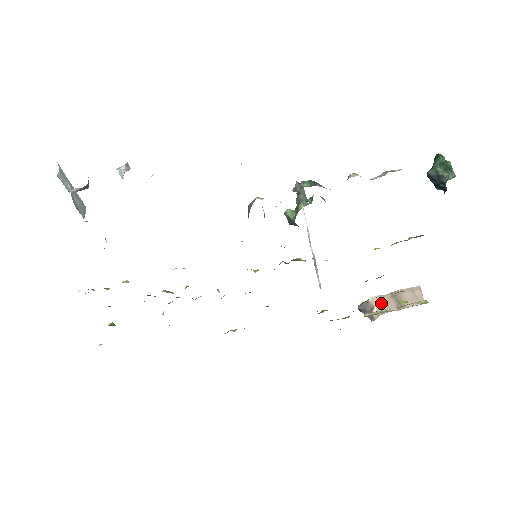
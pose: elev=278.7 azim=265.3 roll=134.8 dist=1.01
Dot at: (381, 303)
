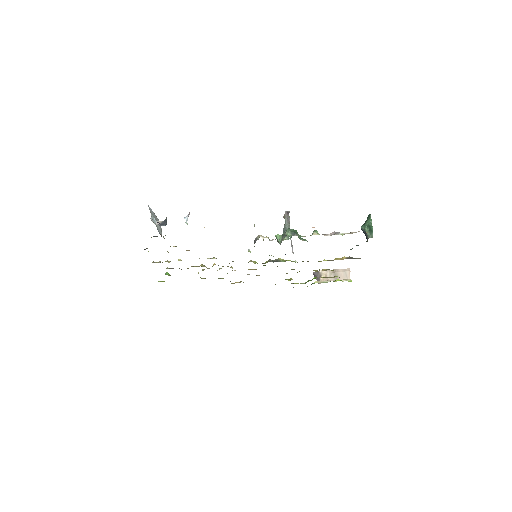
Dot at: (326, 275)
